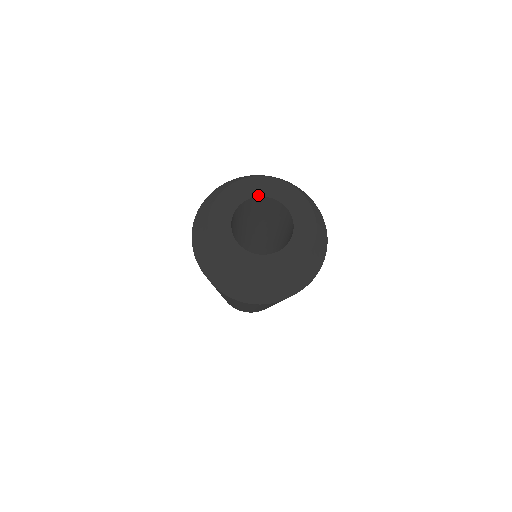
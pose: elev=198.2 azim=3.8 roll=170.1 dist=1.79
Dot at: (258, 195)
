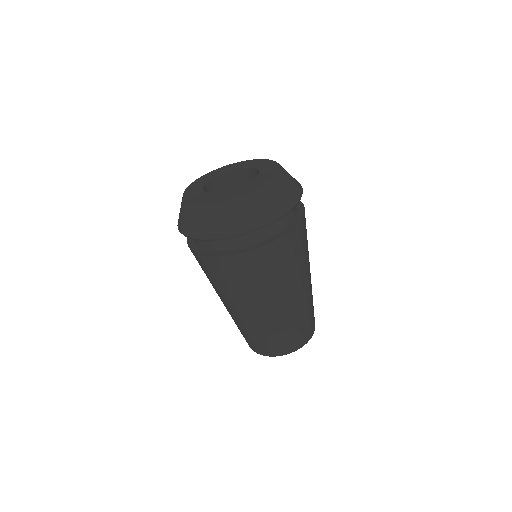
Dot at: (243, 167)
